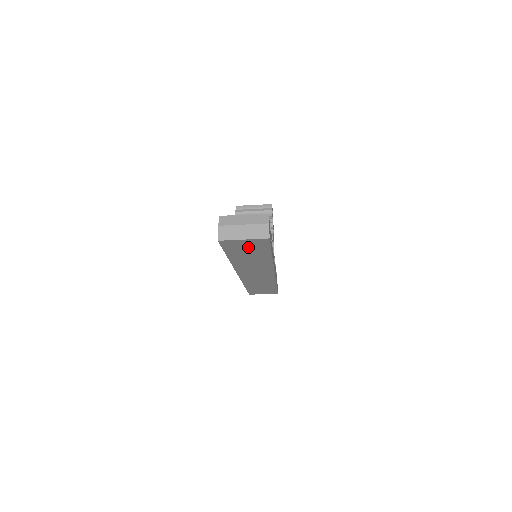
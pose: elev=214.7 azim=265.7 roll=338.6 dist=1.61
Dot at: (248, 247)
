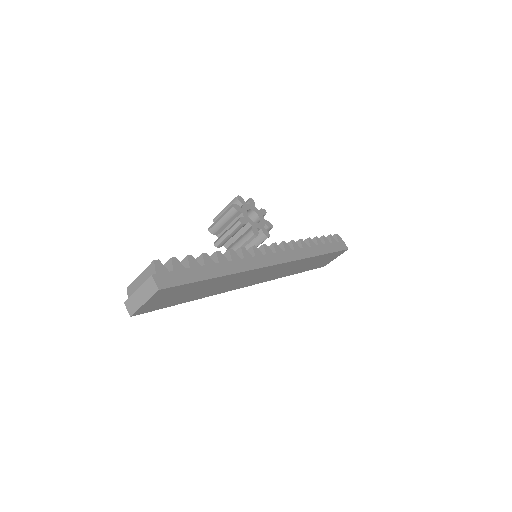
Dot at: (172, 296)
